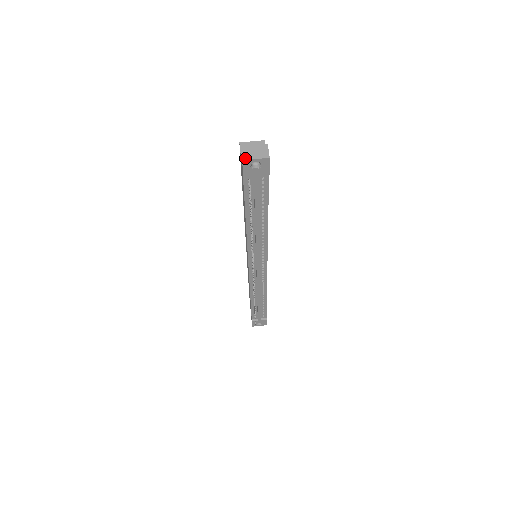
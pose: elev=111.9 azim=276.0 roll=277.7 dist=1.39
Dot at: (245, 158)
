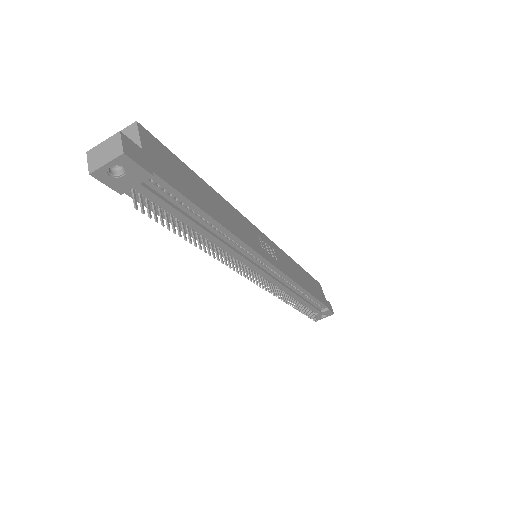
Dot at: (92, 169)
